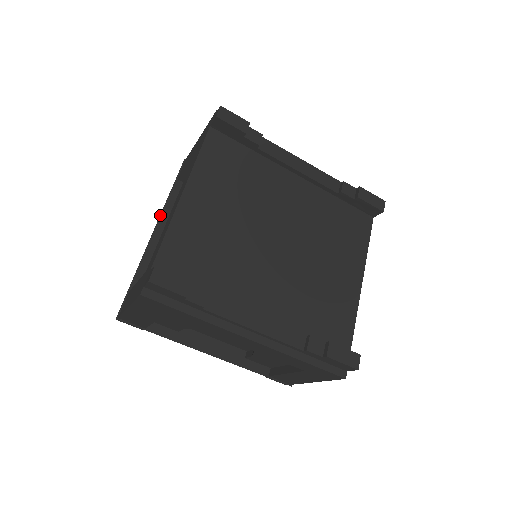
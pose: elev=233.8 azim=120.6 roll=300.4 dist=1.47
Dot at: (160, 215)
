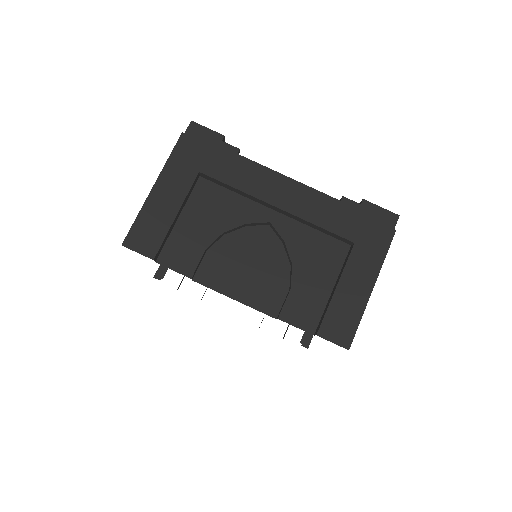
Dot at: occluded
